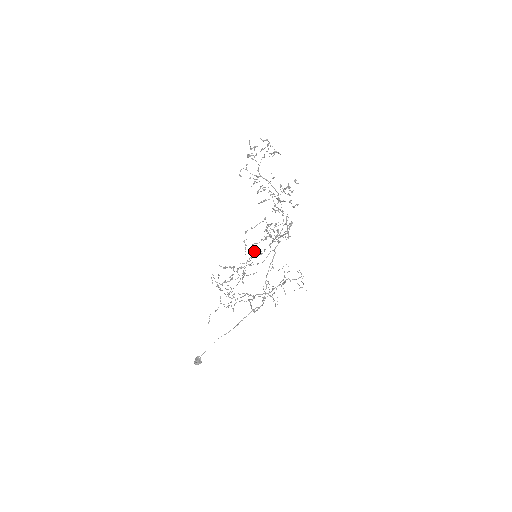
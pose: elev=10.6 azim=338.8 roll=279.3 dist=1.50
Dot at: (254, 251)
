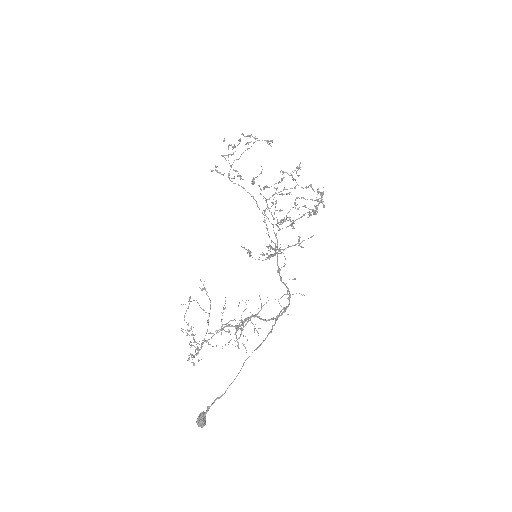
Dot at: (309, 209)
